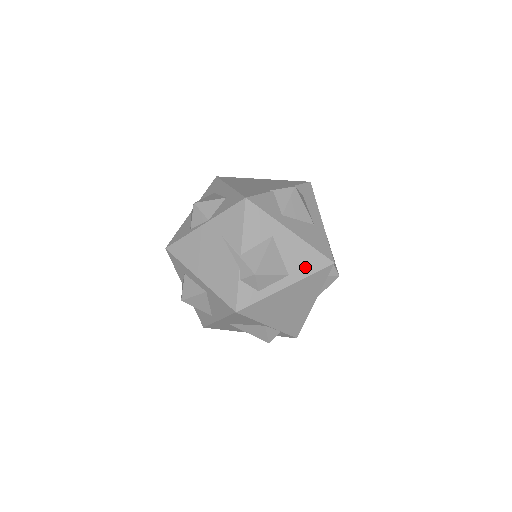
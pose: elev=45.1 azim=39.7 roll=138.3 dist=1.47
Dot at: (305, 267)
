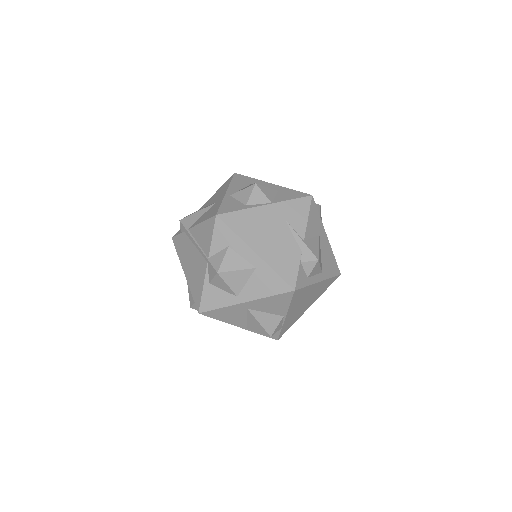
Dot at: (329, 270)
